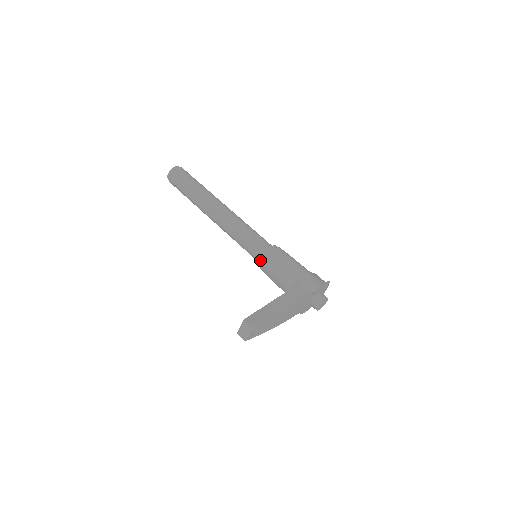
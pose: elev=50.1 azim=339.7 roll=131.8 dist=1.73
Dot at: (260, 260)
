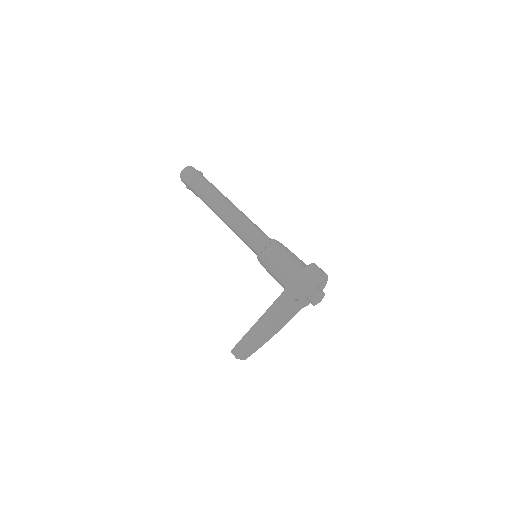
Dot at: occluded
